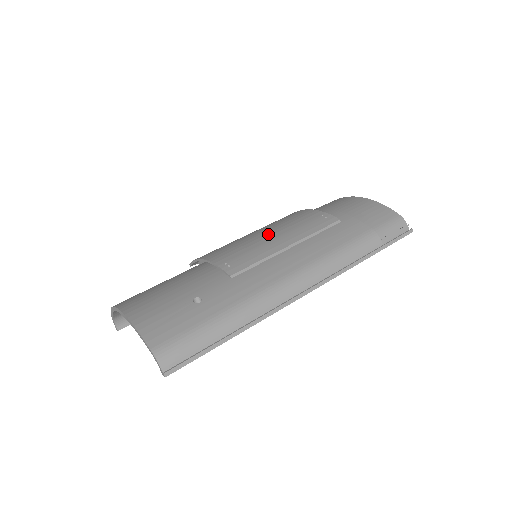
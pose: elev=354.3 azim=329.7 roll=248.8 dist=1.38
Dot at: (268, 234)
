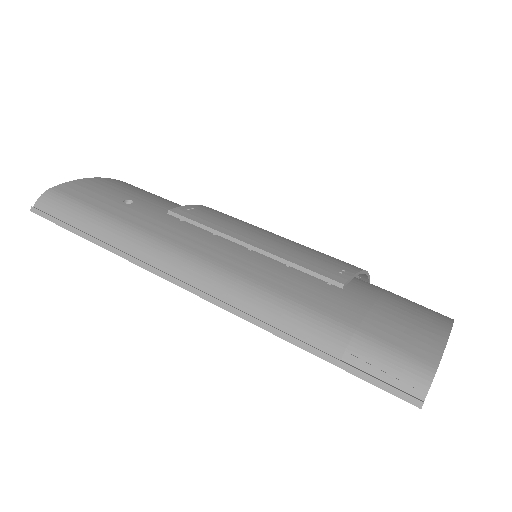
Dot at: (272, 234)
